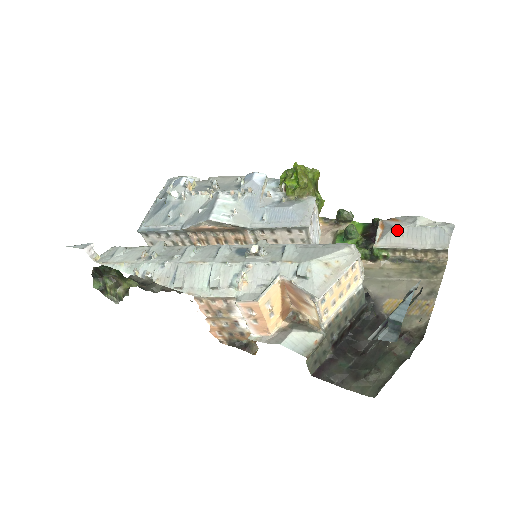
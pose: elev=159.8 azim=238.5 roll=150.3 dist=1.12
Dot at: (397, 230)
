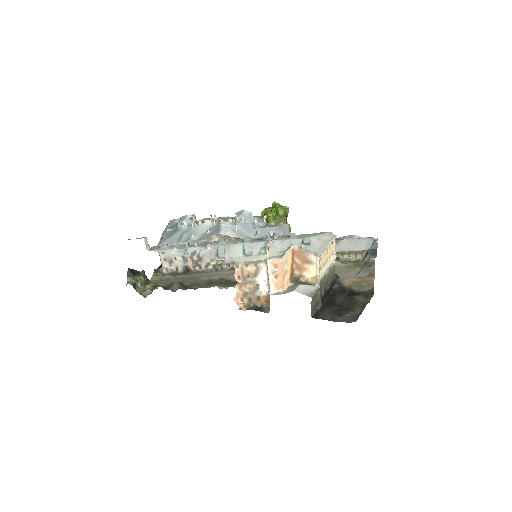
Dot at: (343, 241)
